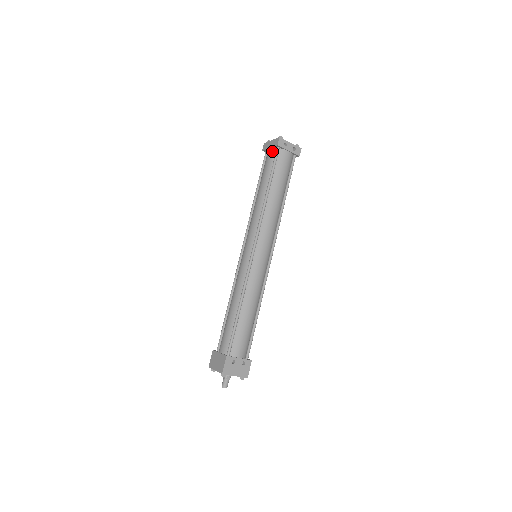
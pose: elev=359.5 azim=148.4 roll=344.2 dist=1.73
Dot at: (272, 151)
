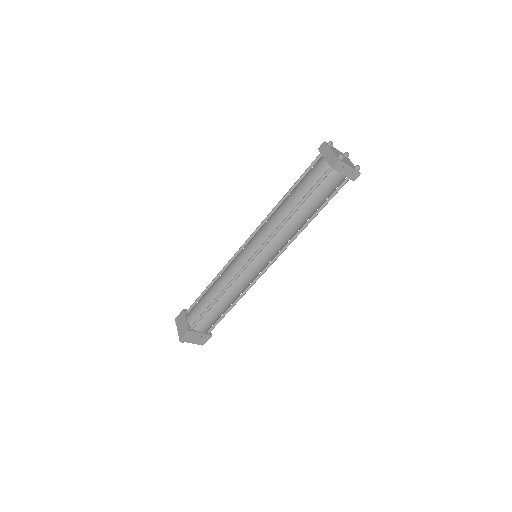
Dot at: (324, 165)
